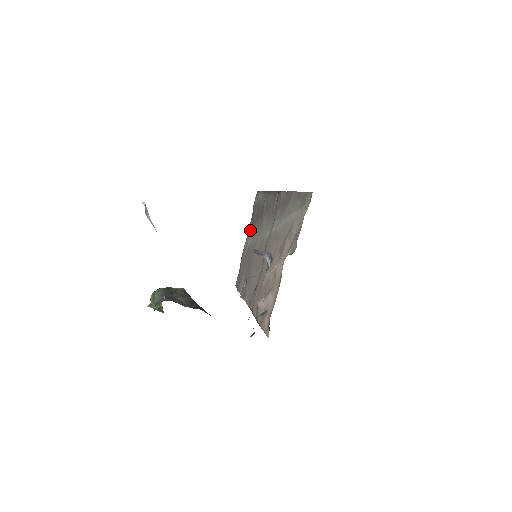
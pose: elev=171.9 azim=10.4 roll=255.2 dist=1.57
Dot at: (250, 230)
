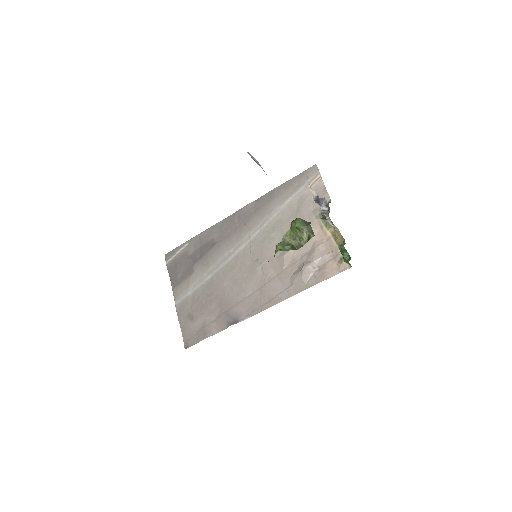
Dot at: (181, 285)
